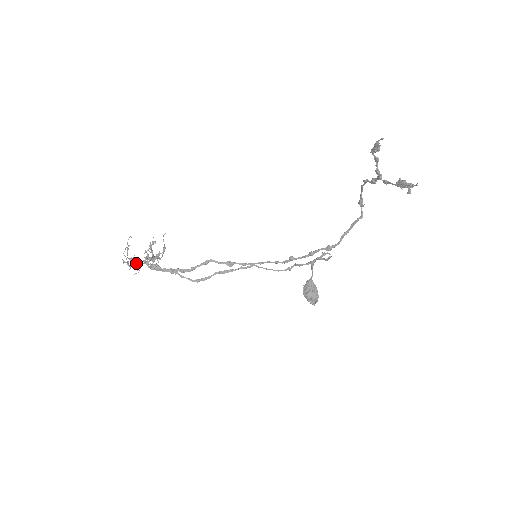
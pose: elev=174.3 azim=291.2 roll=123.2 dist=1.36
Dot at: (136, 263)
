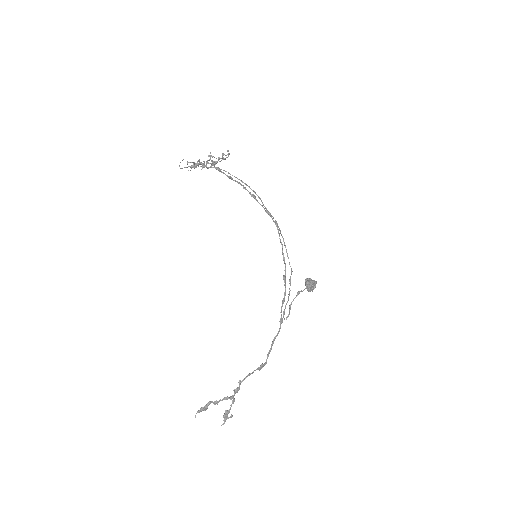
Dot at: (199, 164)
